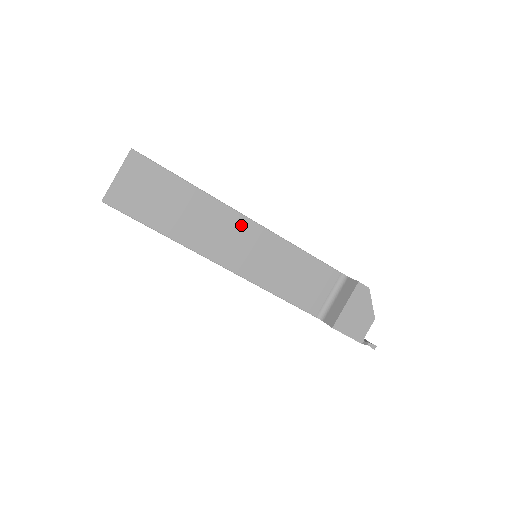
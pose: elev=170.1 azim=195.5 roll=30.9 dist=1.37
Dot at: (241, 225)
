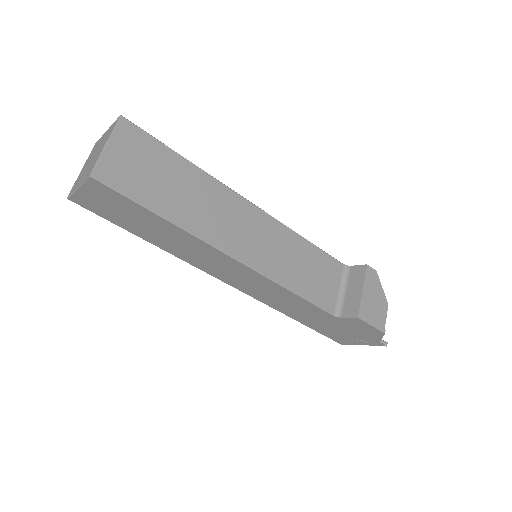
Dot at: (247, 211)
